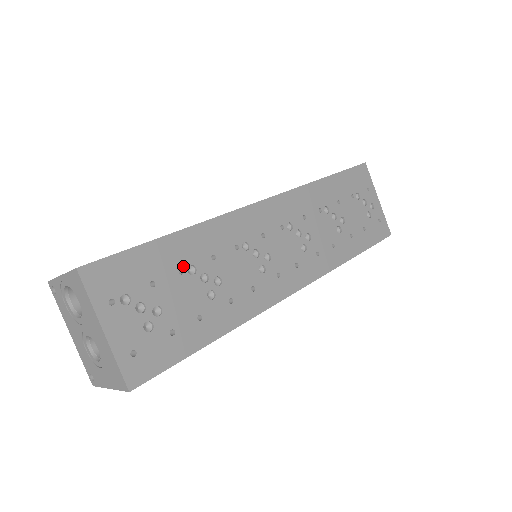
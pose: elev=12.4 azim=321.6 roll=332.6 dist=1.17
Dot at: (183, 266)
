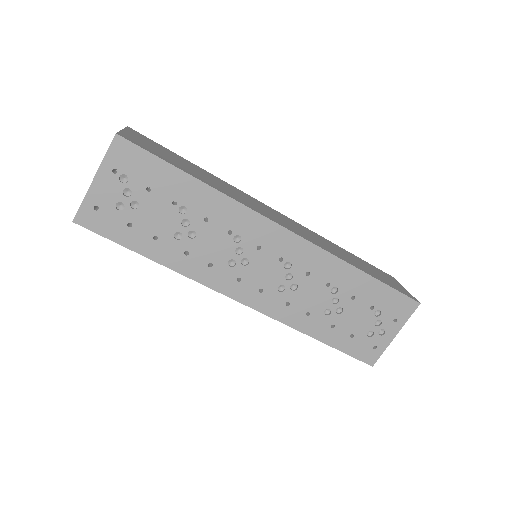
Dot at: (180, 202)
